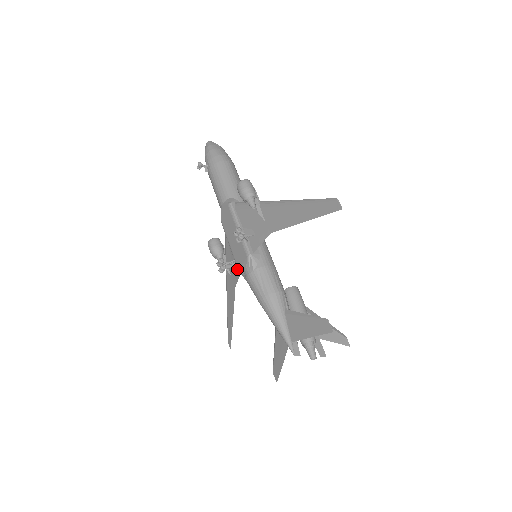
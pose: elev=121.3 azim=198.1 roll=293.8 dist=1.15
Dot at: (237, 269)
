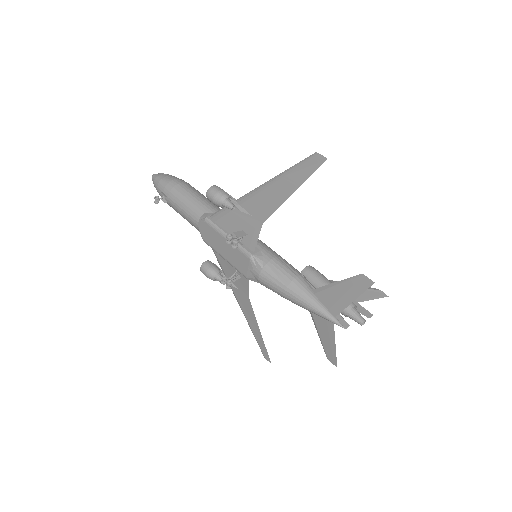
Dot at: (243, 278)
